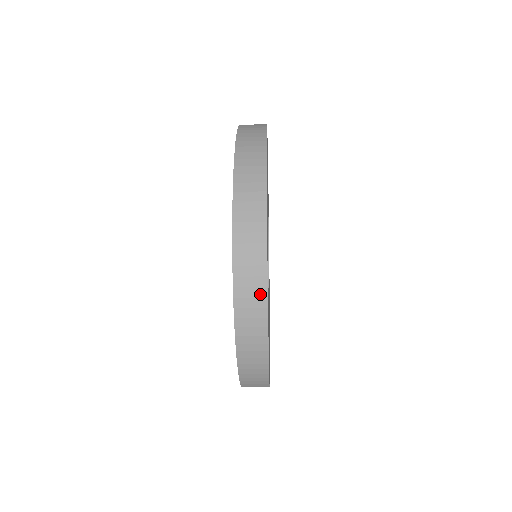
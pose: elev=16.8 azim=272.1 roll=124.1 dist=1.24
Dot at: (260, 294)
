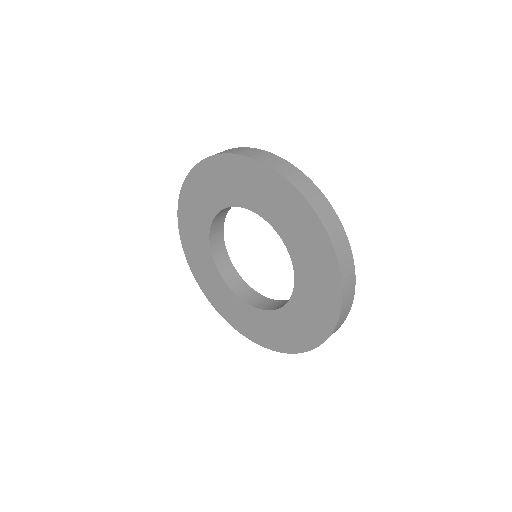
Dot at: occluded
